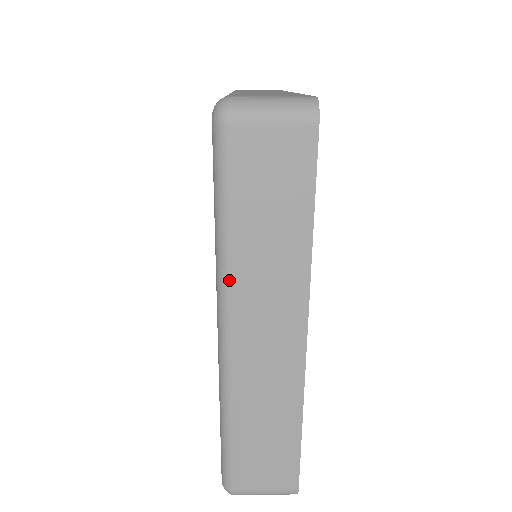
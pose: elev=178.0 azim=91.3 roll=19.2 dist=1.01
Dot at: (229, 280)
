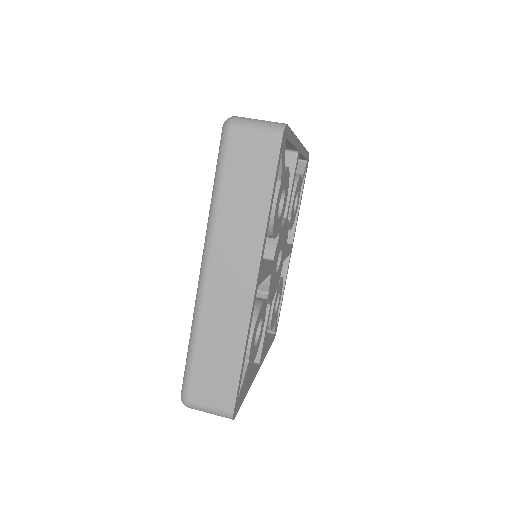
Dot at: occluded
